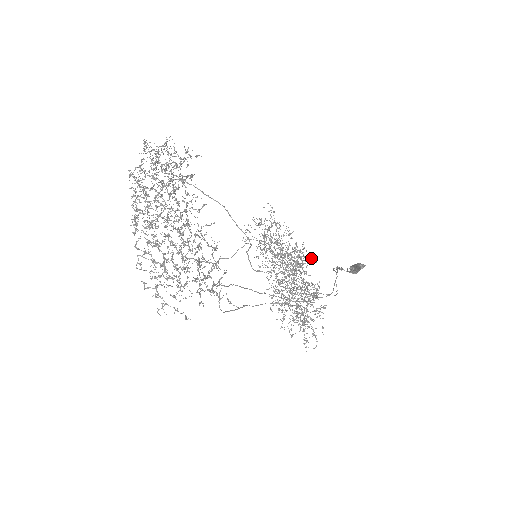
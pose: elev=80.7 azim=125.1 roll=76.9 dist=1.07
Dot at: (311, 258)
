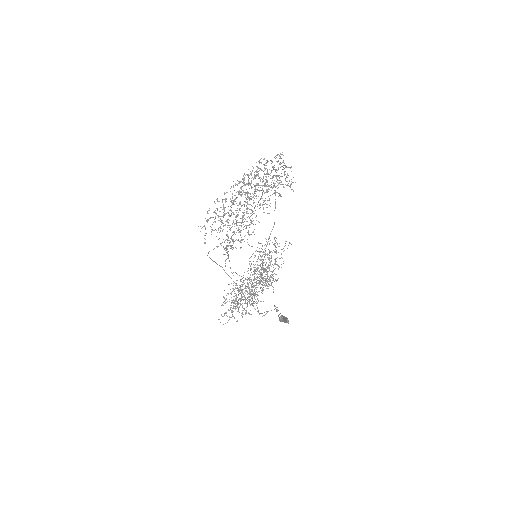
Dot at: occluded
